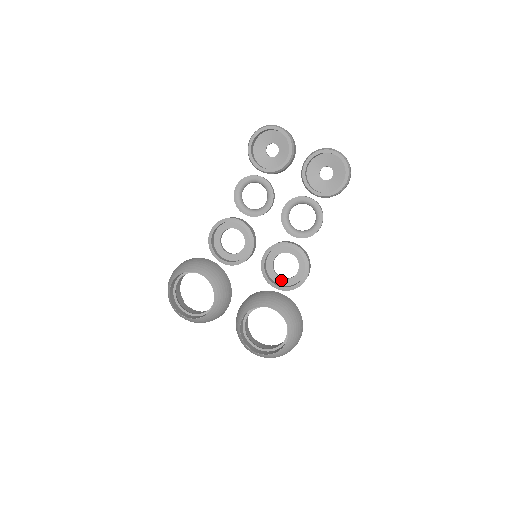
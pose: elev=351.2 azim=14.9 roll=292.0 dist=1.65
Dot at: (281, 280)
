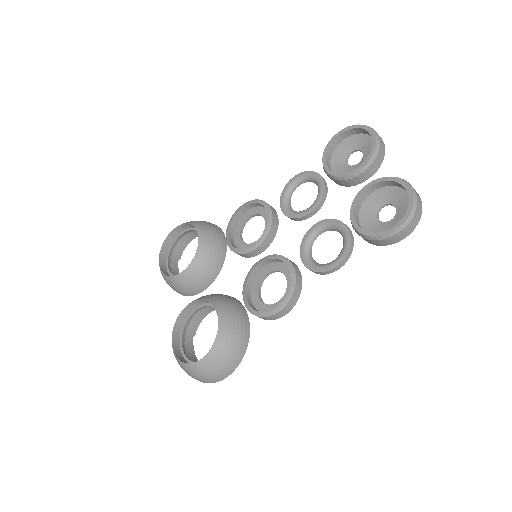
Dot at: (257, 299)
